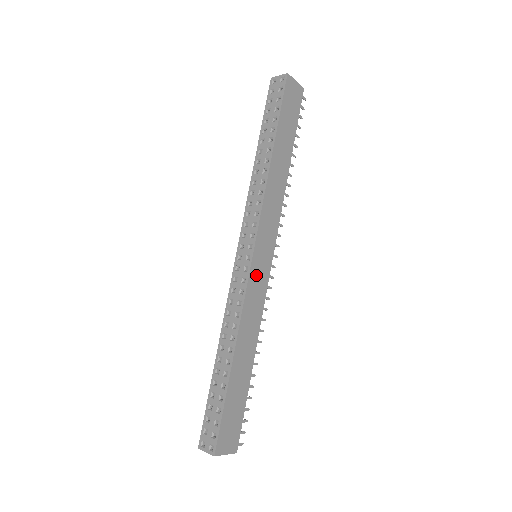
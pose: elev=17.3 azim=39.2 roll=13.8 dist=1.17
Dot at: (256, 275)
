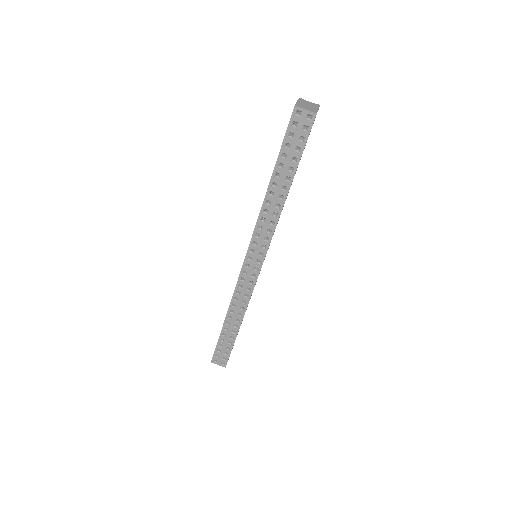
Dot at: occluded
